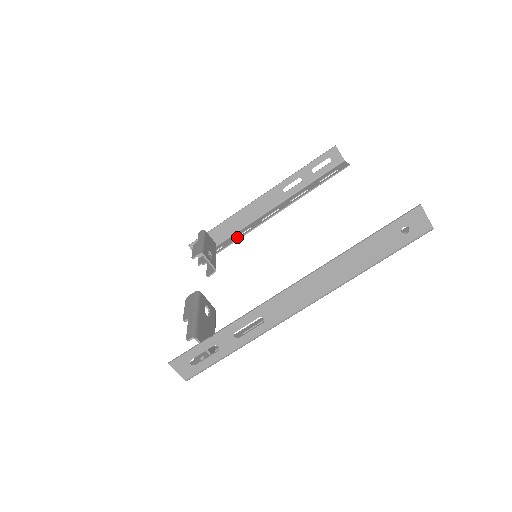
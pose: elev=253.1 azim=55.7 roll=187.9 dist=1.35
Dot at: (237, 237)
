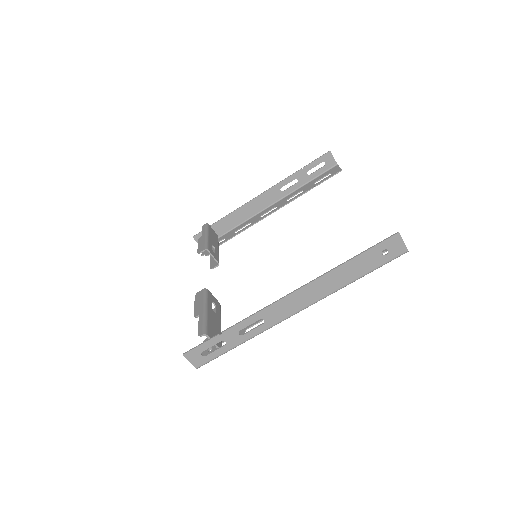
Dot at: (238, 231)
